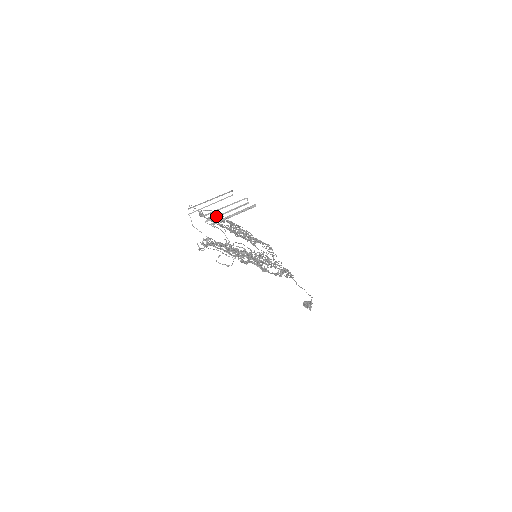
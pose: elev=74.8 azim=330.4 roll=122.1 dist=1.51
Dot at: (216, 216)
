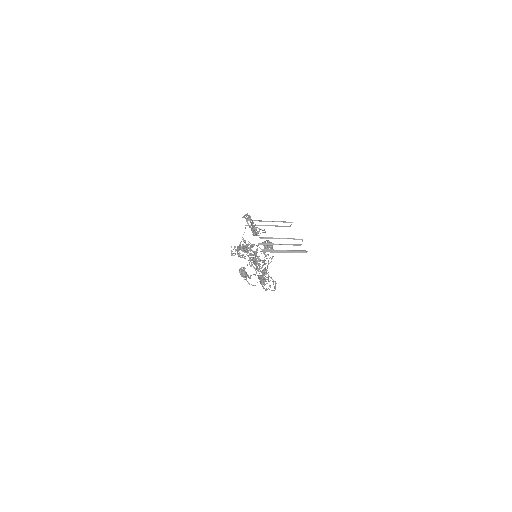
Dot at: (270, 243)
